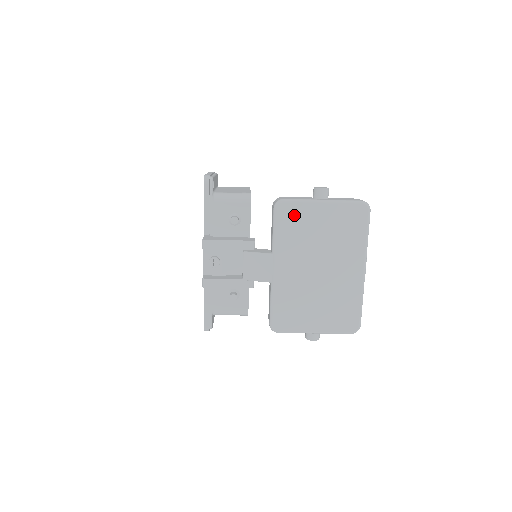
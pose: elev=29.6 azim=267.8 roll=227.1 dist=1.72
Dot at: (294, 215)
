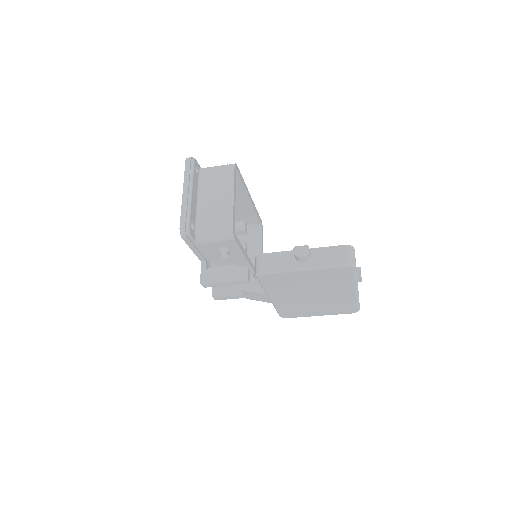
Dot at: (277, 279)
